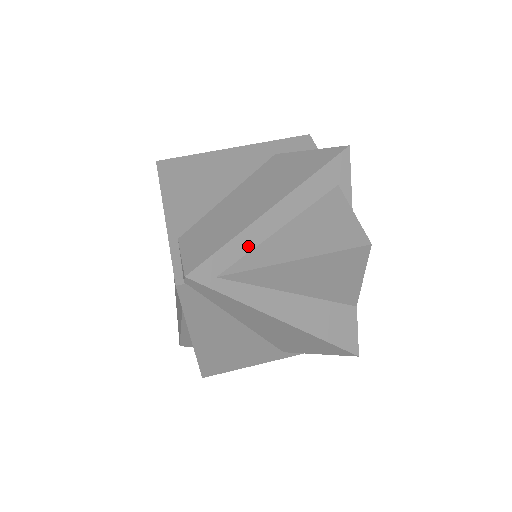
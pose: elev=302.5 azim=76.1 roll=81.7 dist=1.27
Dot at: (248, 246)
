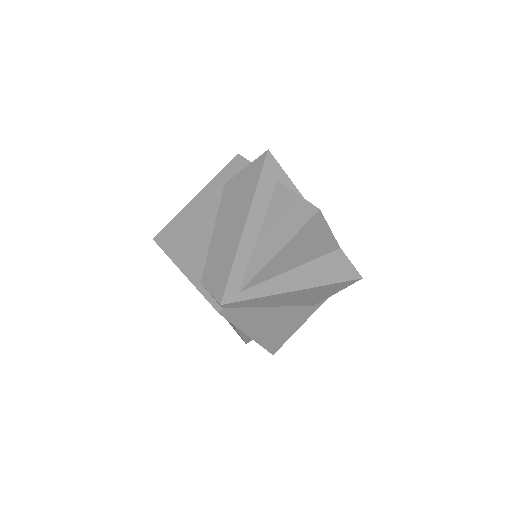
Dot at: (246, 260)
